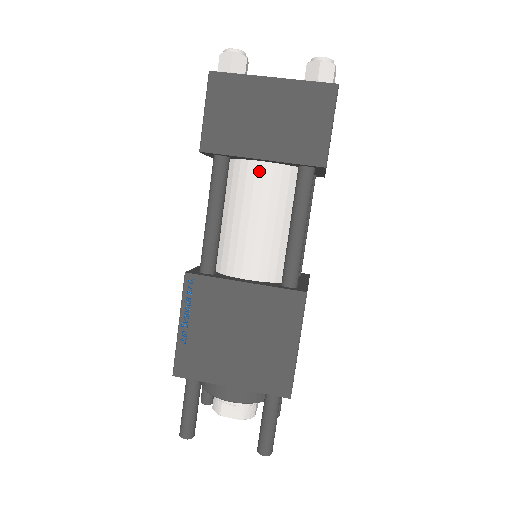
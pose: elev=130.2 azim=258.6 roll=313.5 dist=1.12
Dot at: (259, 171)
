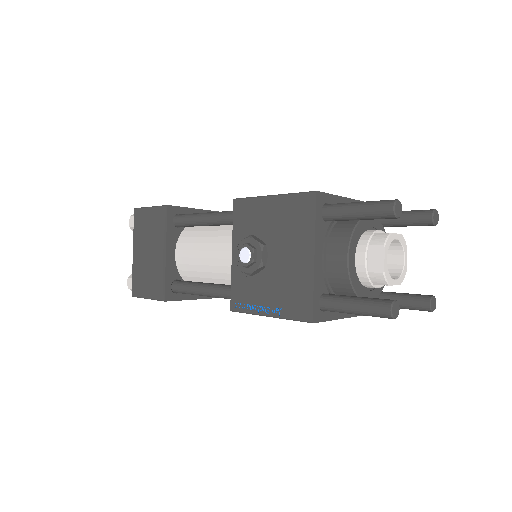
Dot at: occluded
